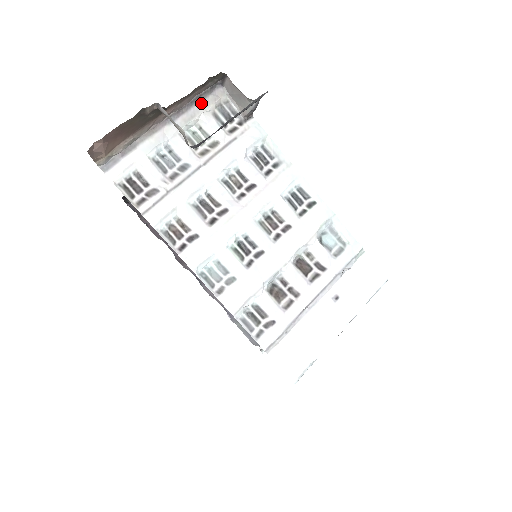
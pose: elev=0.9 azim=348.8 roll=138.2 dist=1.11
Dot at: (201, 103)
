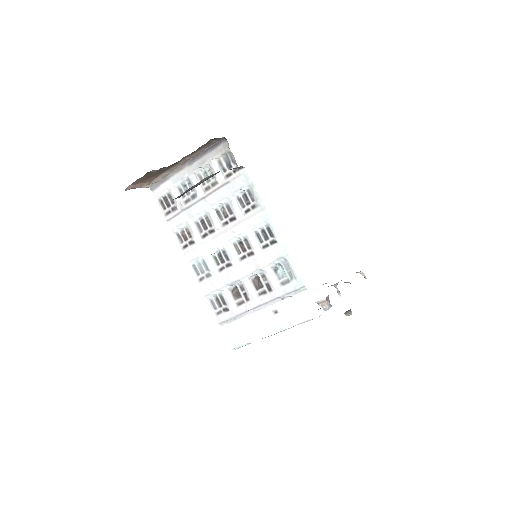
Dot at: (211, 152)
